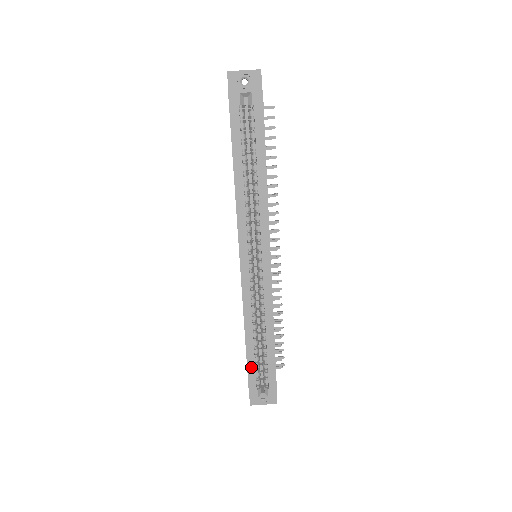
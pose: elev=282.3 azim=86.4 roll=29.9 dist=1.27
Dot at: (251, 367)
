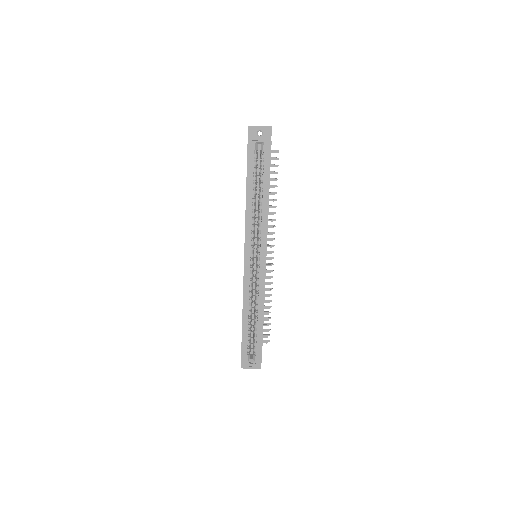
Dot at: (245, 338)
